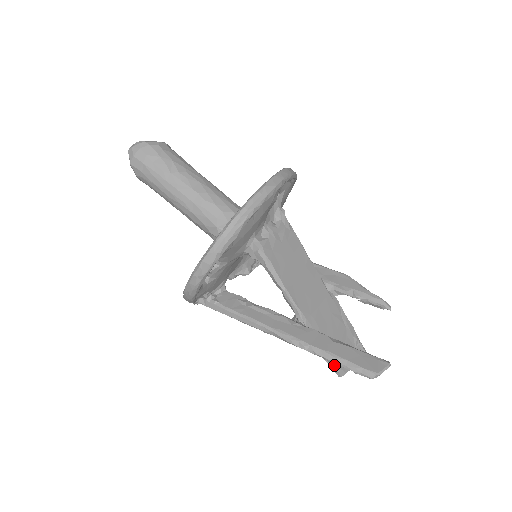
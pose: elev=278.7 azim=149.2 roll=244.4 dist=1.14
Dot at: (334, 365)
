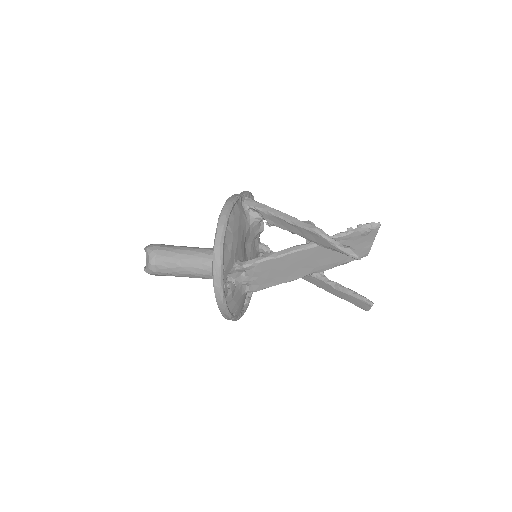
Dot at: (356, 259)
